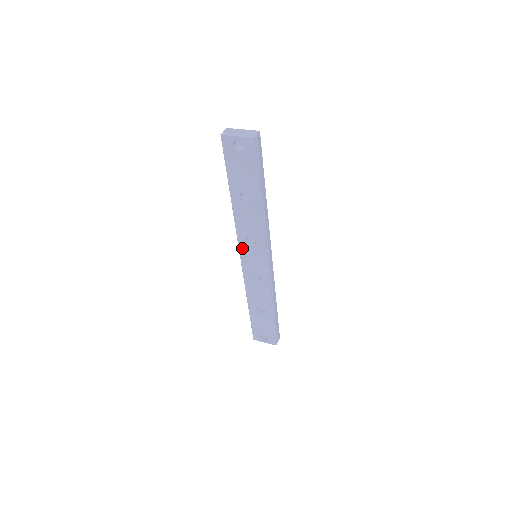
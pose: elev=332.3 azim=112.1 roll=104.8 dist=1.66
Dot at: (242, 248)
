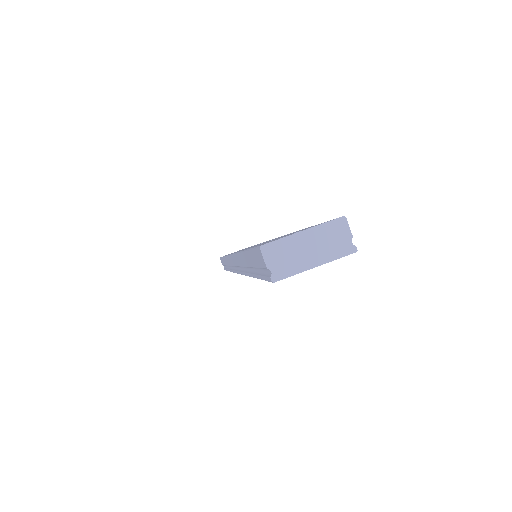
Dot at: occluded
